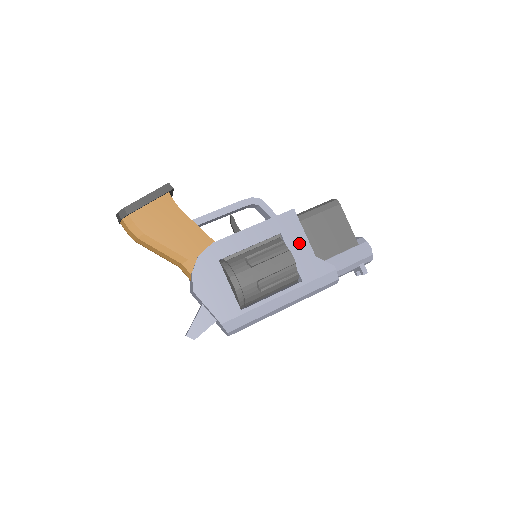
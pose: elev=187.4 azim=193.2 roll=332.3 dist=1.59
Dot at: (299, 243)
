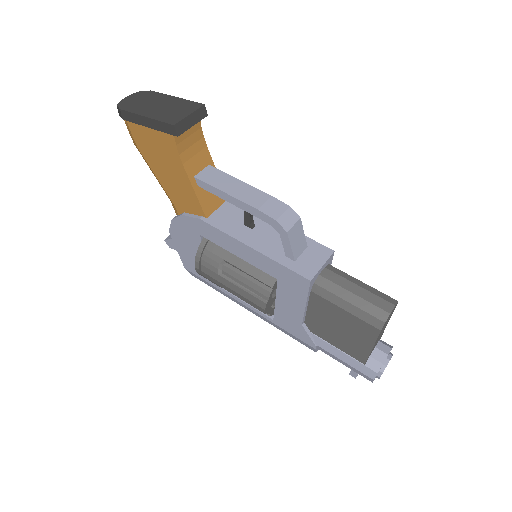
Dot at: (292, 303)
